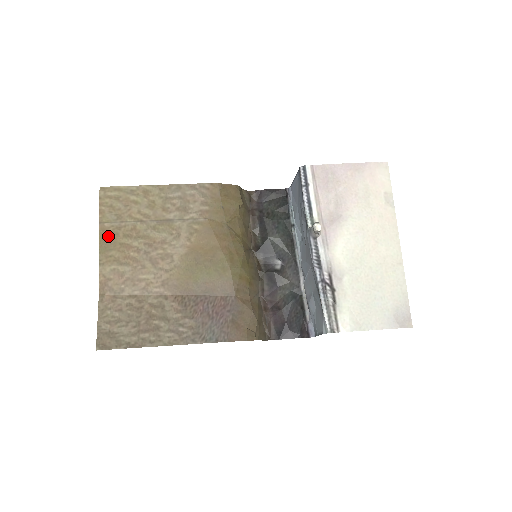
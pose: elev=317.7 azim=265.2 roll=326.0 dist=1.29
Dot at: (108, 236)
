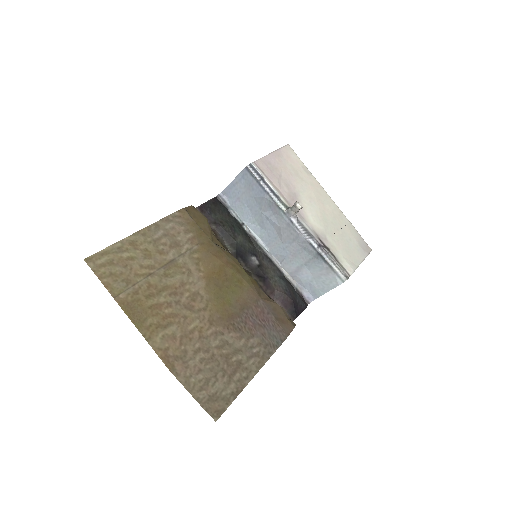
Dot at: (132, 307)
